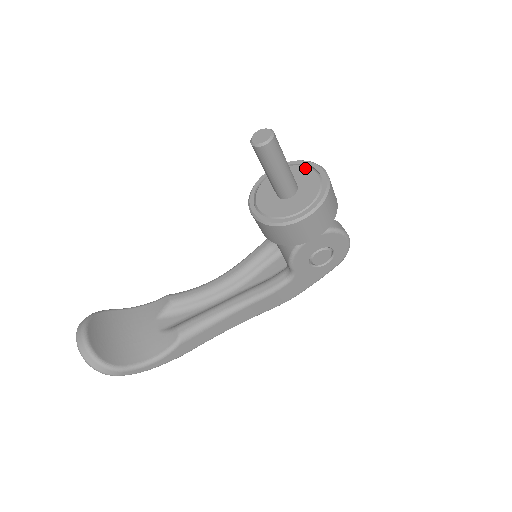
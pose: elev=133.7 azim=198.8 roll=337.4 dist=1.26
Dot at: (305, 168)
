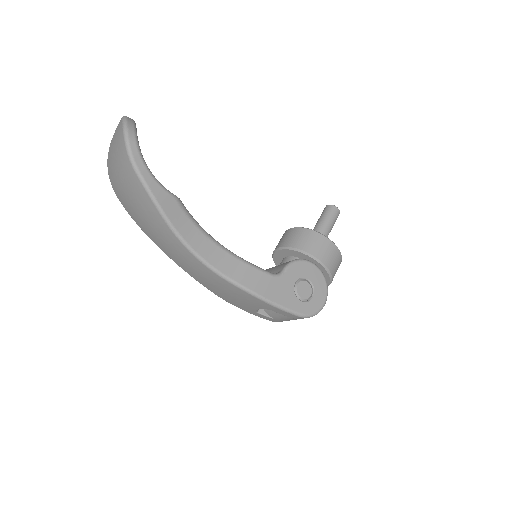
Dot at: occluded
